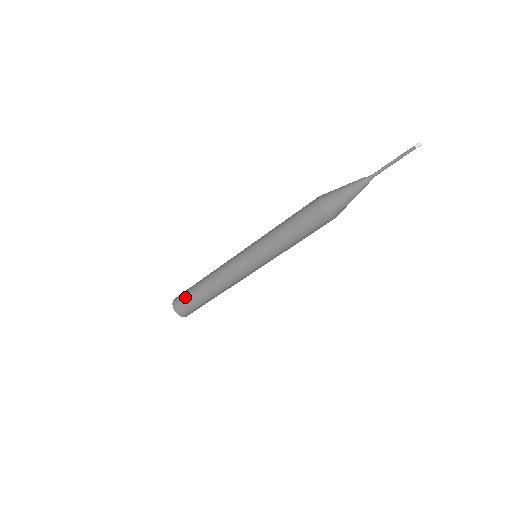
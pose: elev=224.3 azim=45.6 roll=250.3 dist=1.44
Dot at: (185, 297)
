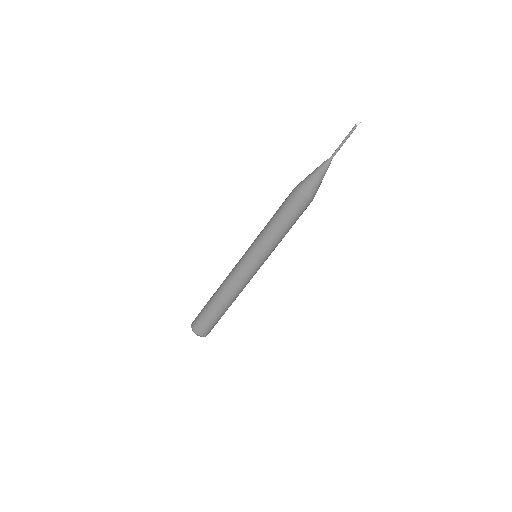
Dot at: (201, 311)
